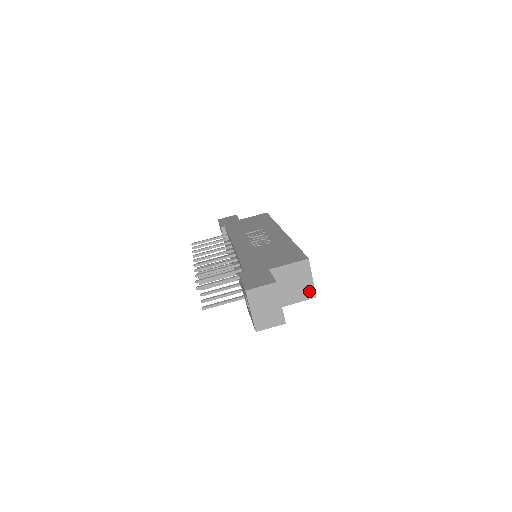
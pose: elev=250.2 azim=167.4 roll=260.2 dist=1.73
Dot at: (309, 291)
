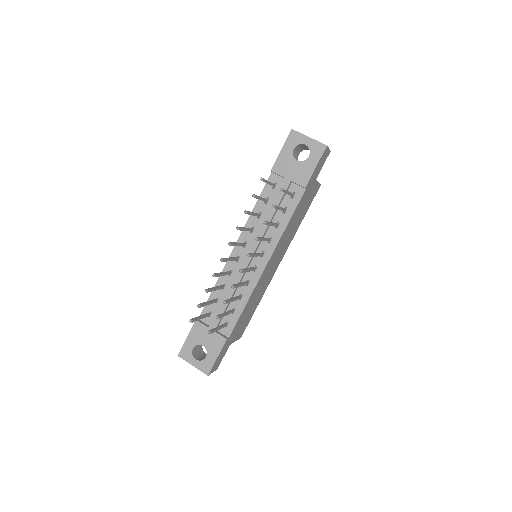
Dot at: occluded
